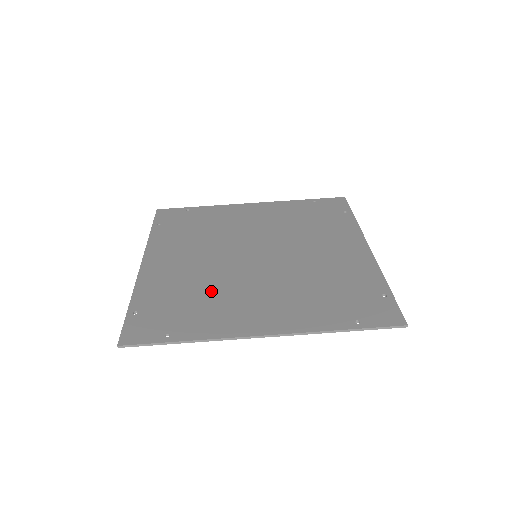
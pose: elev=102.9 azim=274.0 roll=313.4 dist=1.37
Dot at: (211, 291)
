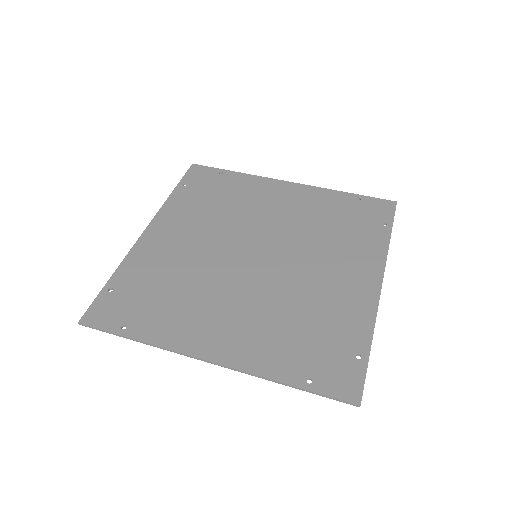
Dot at: (189, 287)
